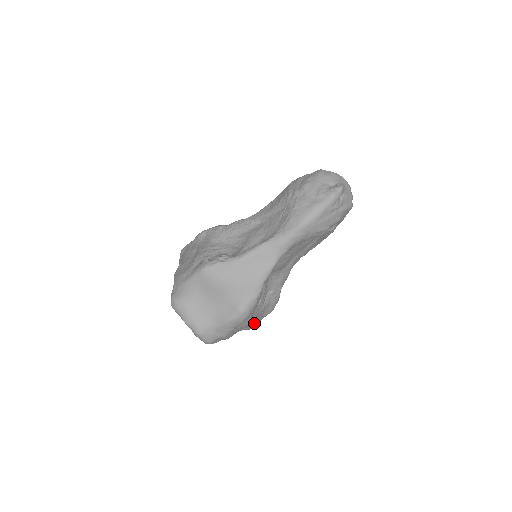
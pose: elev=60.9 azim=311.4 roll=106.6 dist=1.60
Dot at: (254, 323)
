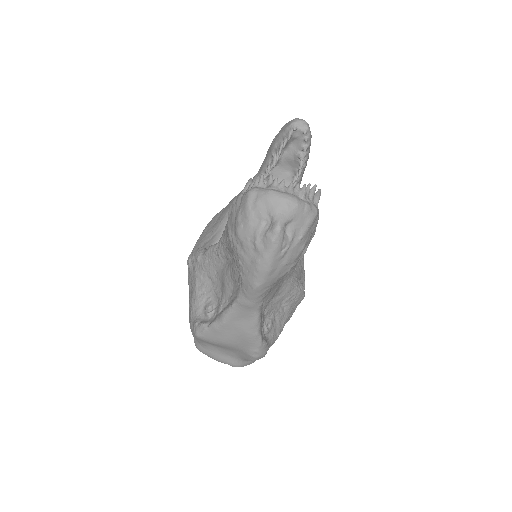
Dot at: (290, 317)
